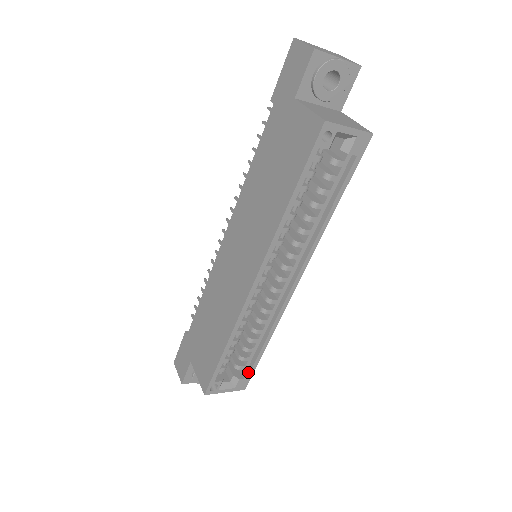
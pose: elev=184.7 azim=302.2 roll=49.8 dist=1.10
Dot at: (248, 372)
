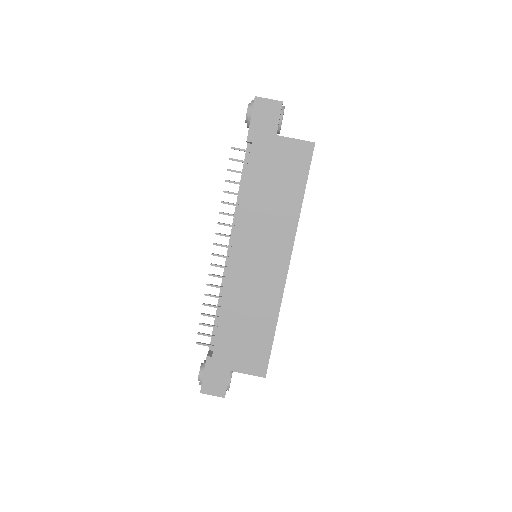
Dot at: occluded
